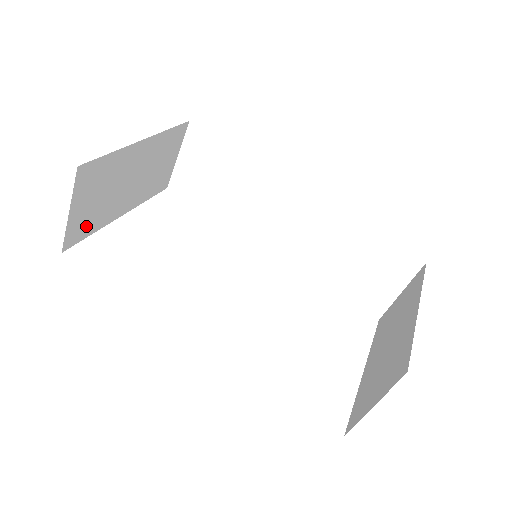
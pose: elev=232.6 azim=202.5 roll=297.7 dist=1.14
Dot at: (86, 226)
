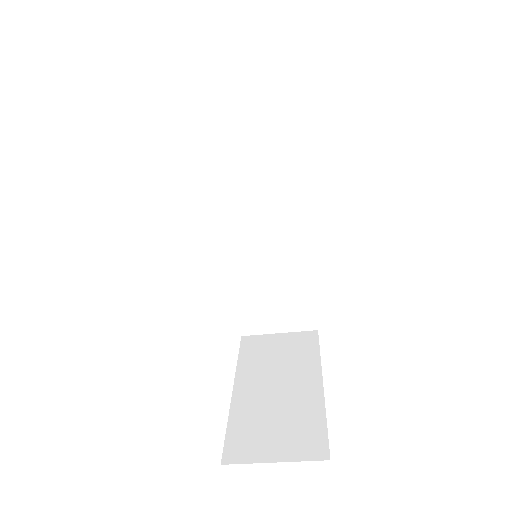
Dot at: occluded
